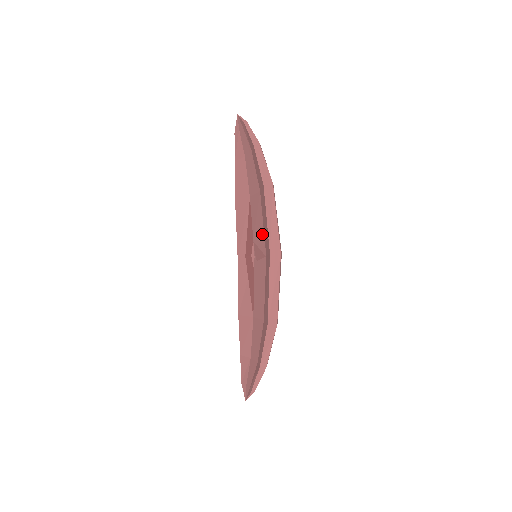
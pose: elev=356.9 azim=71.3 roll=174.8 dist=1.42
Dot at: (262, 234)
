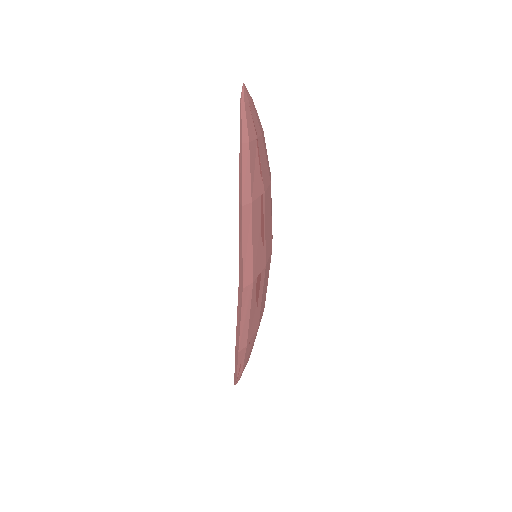
Dot at: occluded
